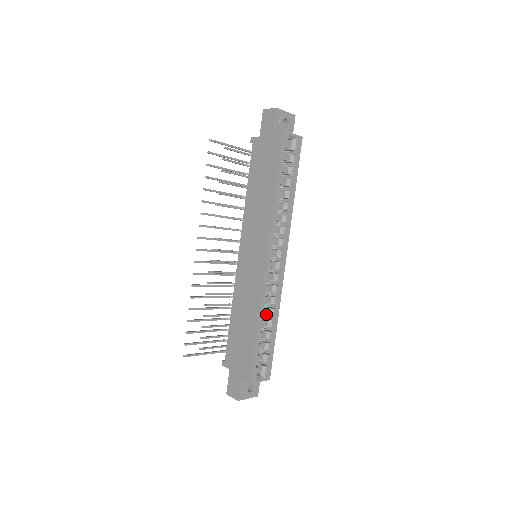
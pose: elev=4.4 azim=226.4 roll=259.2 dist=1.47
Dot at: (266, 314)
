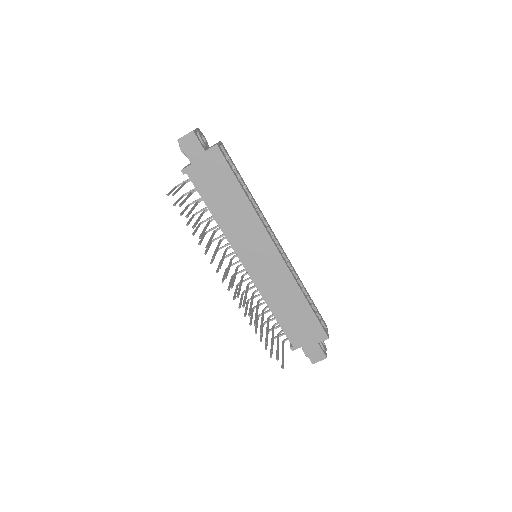
Dot at: occluded
